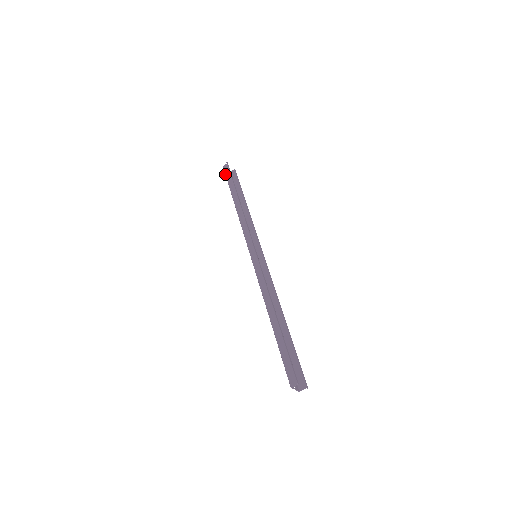
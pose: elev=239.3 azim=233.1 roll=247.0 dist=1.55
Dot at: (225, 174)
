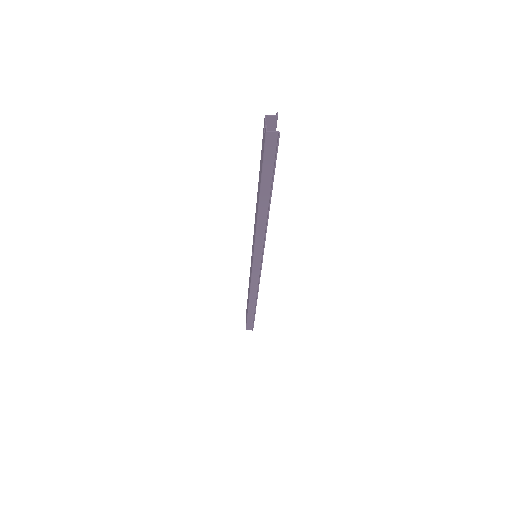
Dot at: (264, 152)
